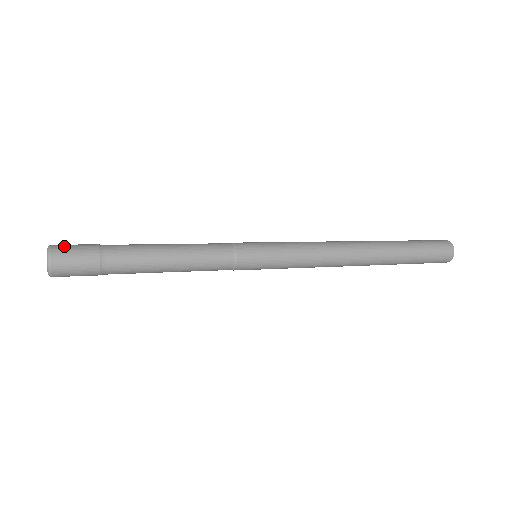
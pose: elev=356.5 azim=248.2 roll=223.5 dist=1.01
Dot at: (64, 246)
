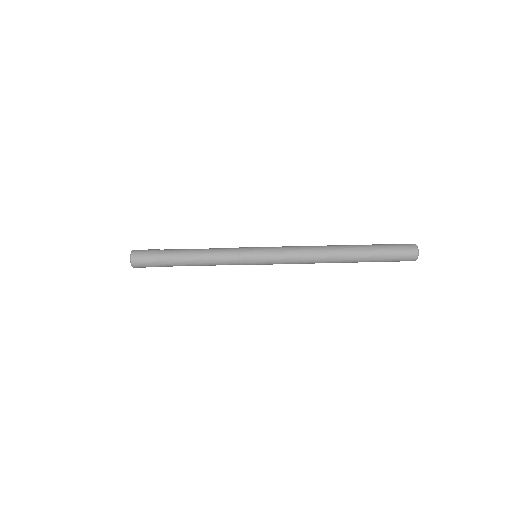
Dot at: (138, 258)
